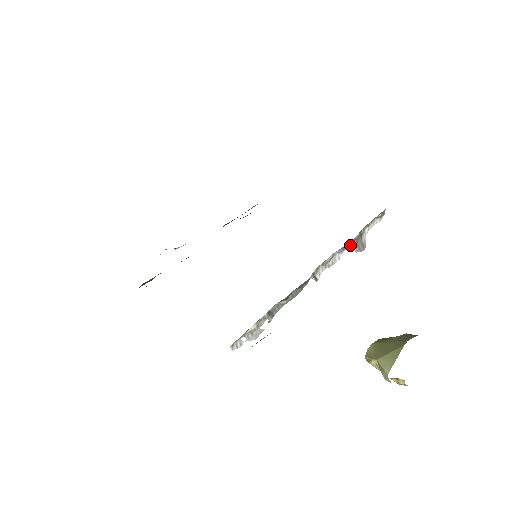
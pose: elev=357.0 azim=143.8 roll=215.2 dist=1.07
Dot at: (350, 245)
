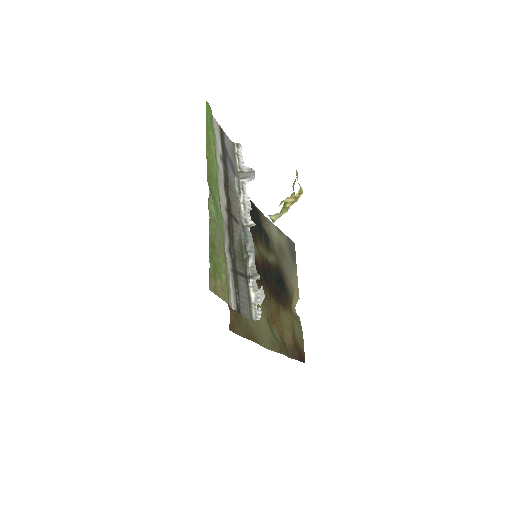
Dot at: (245, 184)
